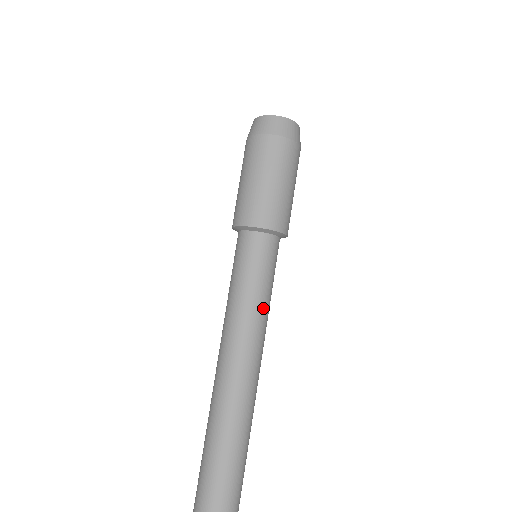
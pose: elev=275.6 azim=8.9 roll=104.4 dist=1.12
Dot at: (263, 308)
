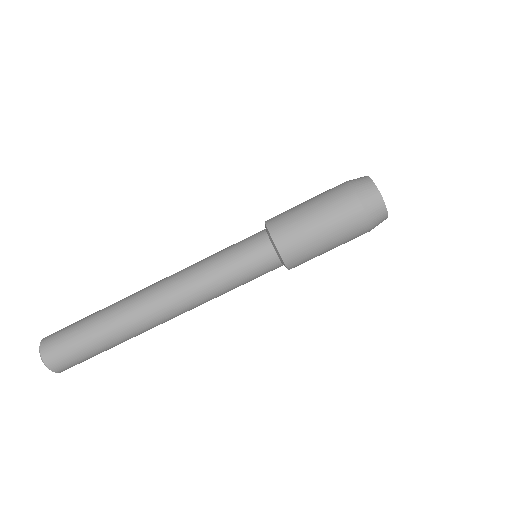
Dot at: (220, 293)
